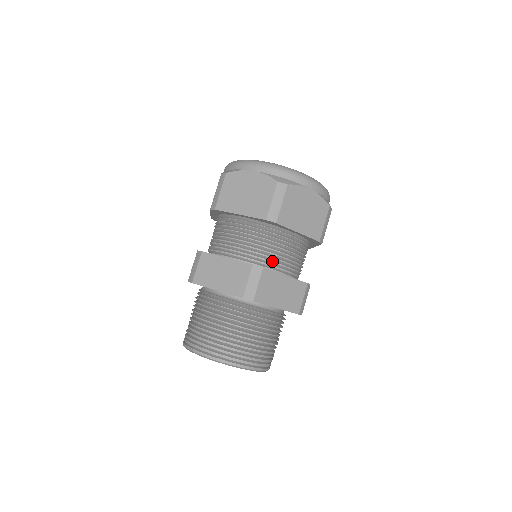
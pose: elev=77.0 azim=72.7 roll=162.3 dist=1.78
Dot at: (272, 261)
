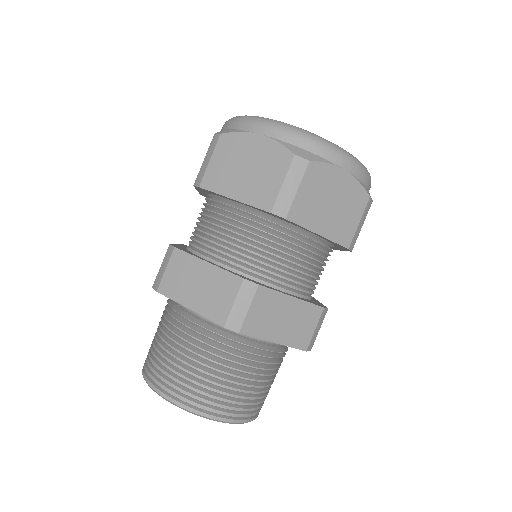
Dot at: (275, 273)
